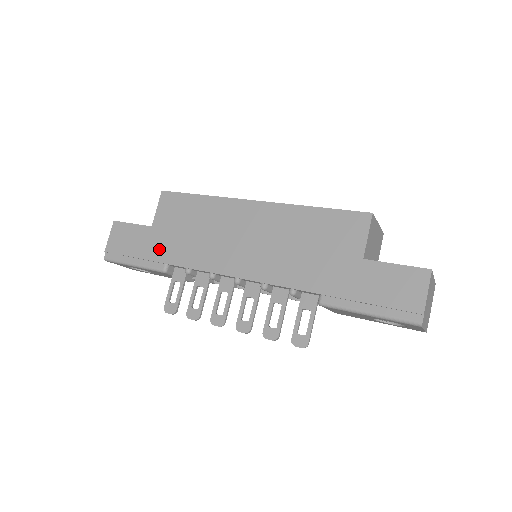
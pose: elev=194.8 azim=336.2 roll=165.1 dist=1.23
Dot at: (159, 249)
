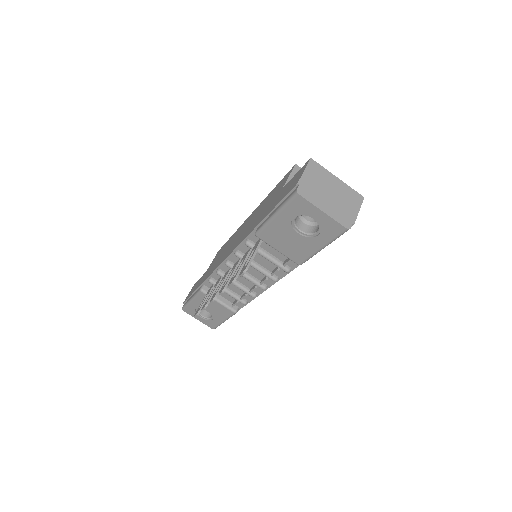
Dot at: (203, 279)
